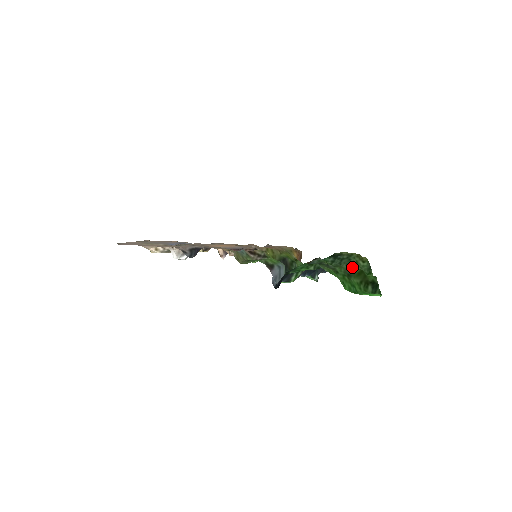
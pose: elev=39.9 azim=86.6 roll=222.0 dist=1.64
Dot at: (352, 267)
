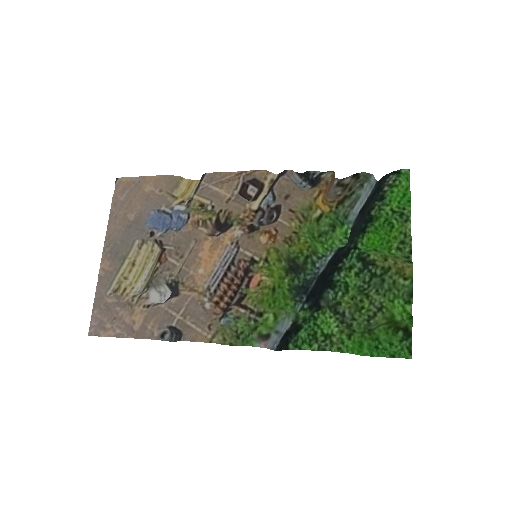
Dot at: (384, 295)
